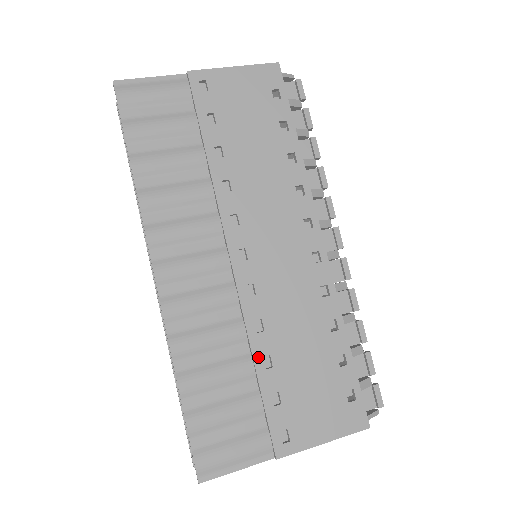
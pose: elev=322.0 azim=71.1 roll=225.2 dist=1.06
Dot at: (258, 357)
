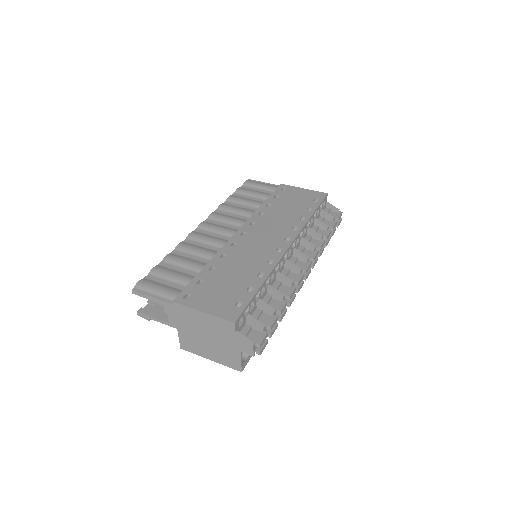
Dot at: (210, 265)
